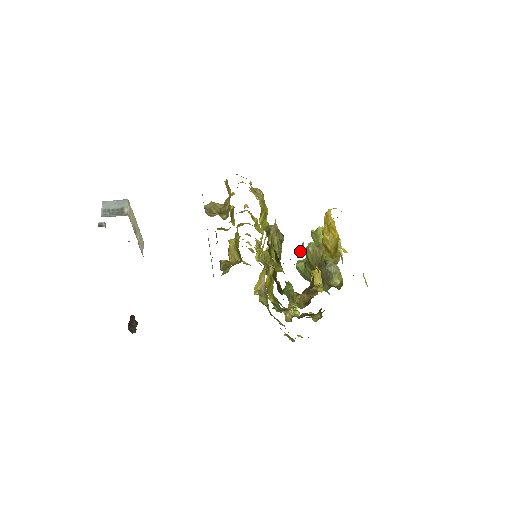
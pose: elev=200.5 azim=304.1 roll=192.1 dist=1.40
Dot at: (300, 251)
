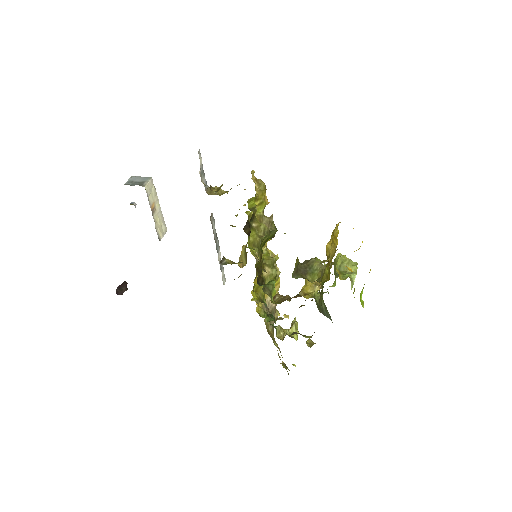
Dot at: occluded
